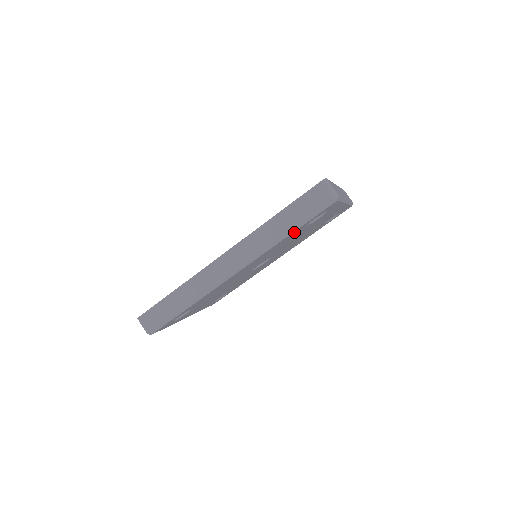
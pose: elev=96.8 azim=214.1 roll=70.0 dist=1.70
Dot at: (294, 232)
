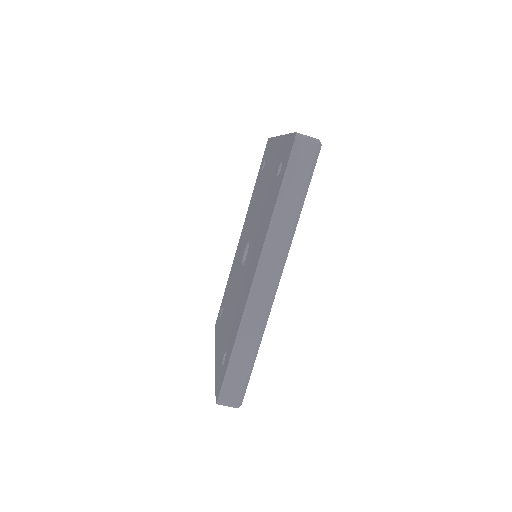
Dot at: occluded
